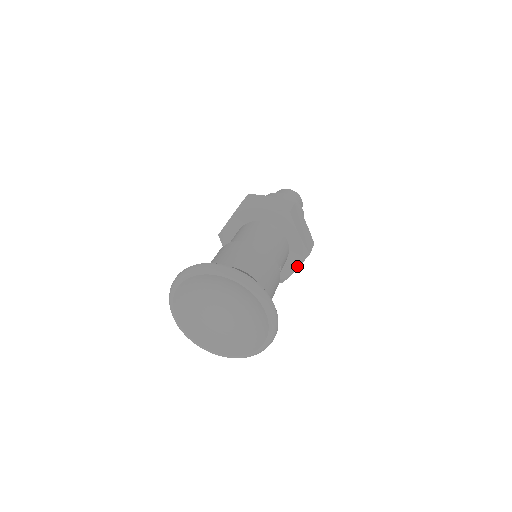
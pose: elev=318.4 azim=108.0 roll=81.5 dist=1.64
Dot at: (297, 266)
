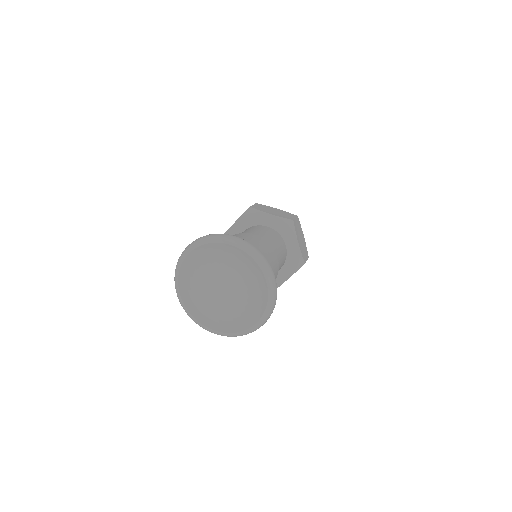
Dot at: (291, 274)
